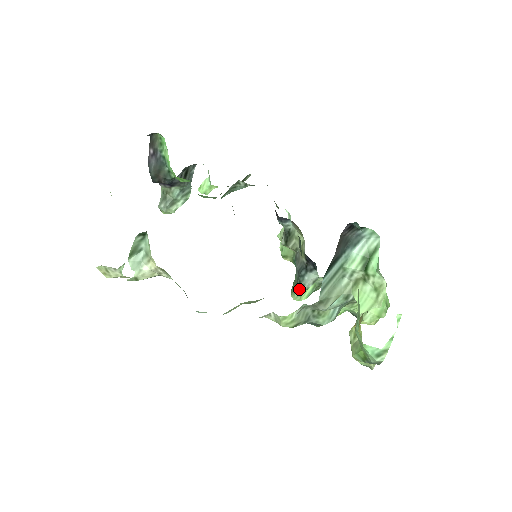
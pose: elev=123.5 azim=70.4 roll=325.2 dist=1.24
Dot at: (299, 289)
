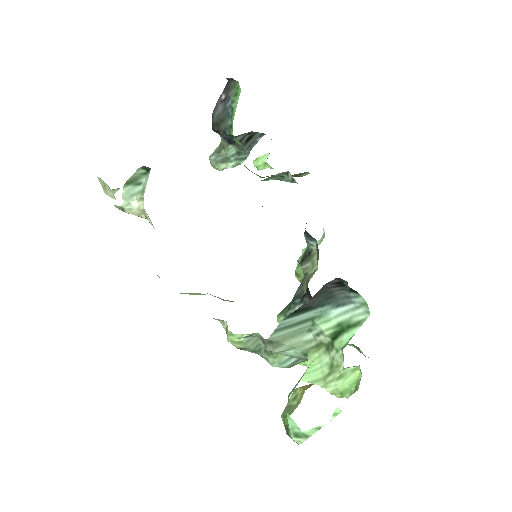
Dot at: (285, 314)
